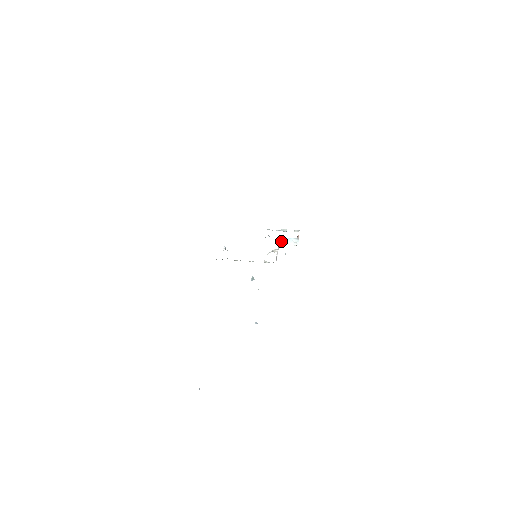
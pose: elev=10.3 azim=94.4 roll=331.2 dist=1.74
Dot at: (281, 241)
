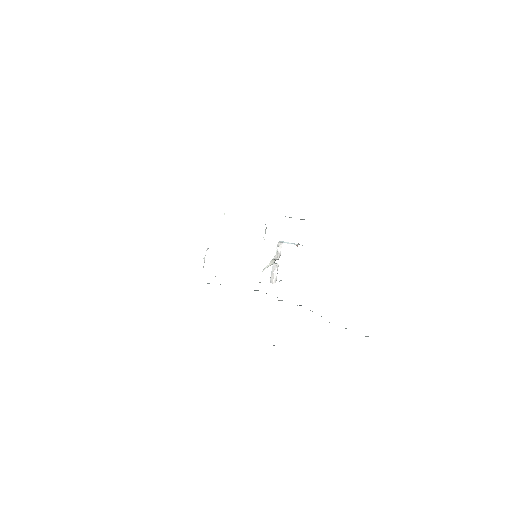
Dot at: (282, 242)
